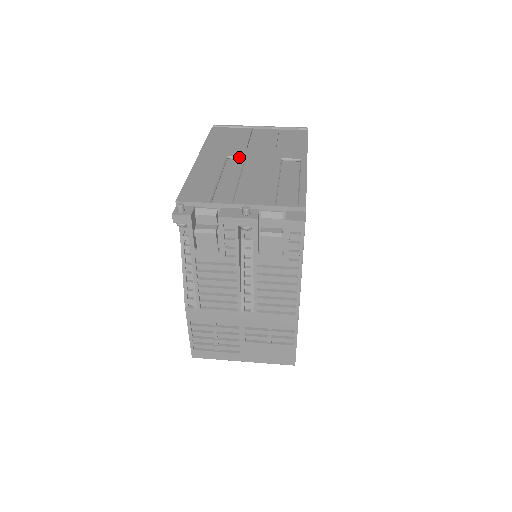
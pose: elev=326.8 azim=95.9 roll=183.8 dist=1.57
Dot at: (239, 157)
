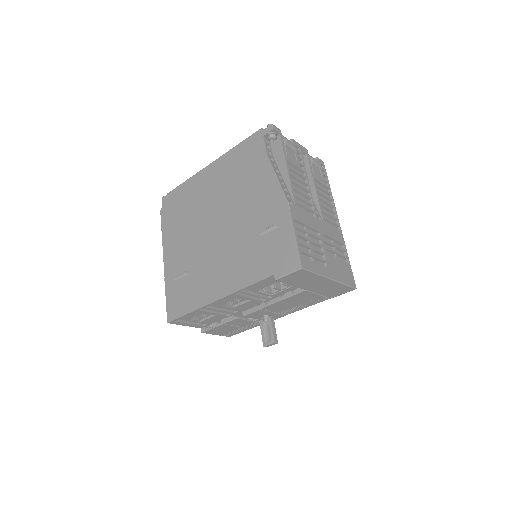
Dot at: occluded
